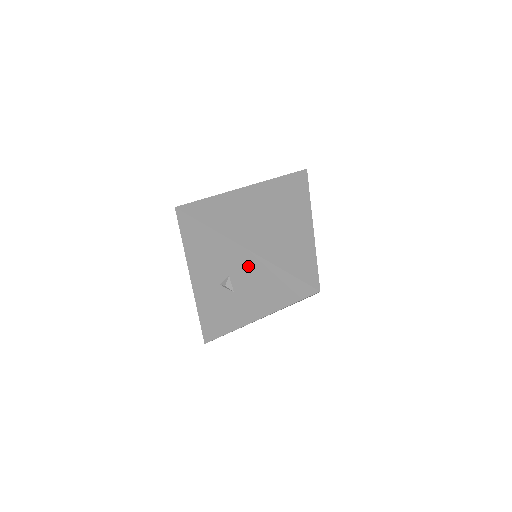
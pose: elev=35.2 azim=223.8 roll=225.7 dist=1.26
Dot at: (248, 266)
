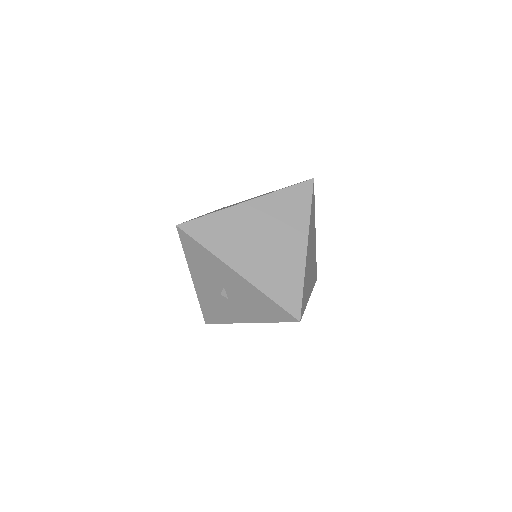
Dot at: (240, 286)
